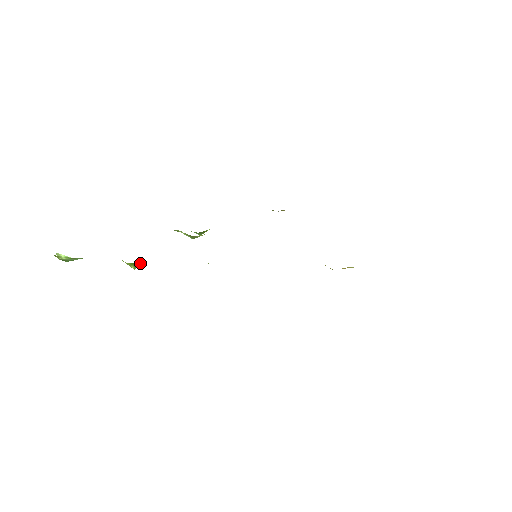
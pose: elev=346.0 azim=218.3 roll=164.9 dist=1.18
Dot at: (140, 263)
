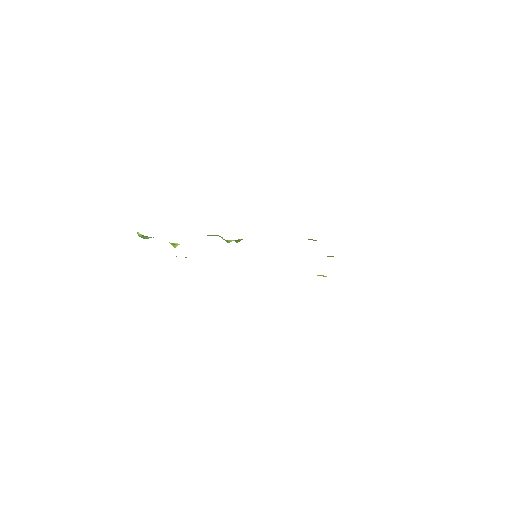
Dot at: (177, 244)
